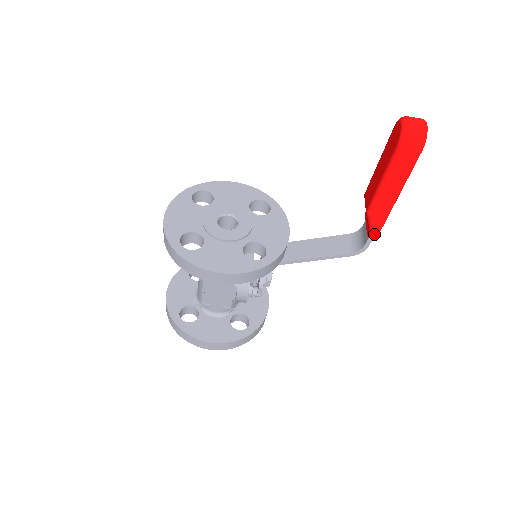
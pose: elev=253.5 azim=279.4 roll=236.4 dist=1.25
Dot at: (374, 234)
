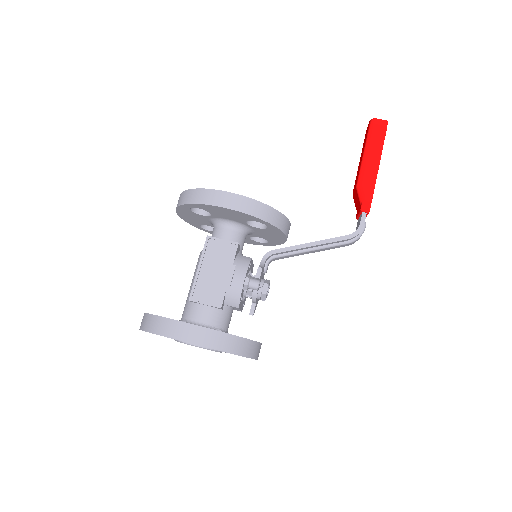
Dot at: (366, 206)
